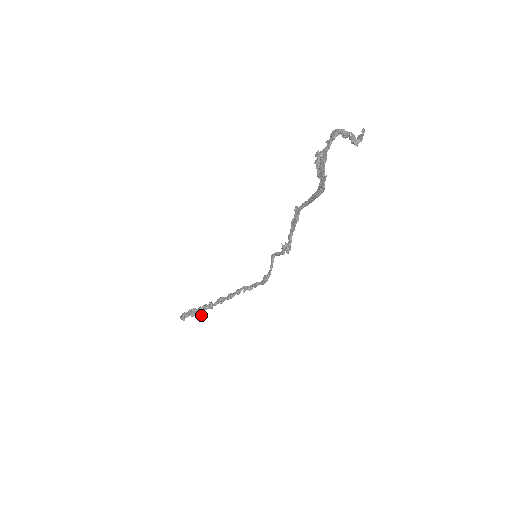
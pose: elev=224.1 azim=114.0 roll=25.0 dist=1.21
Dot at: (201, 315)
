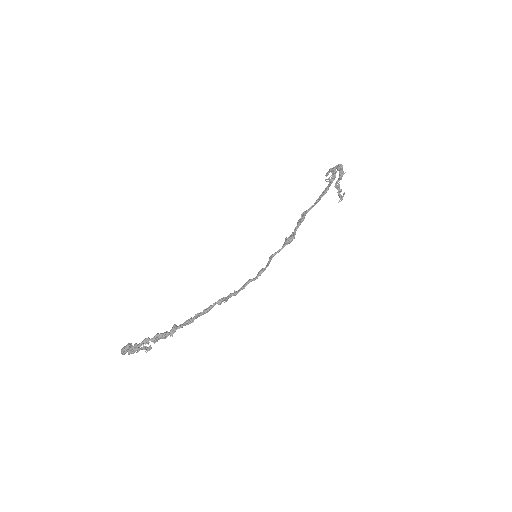
Dot at: (151, 347)
